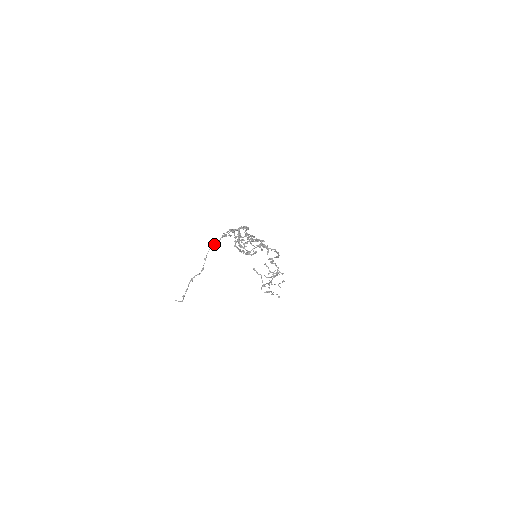
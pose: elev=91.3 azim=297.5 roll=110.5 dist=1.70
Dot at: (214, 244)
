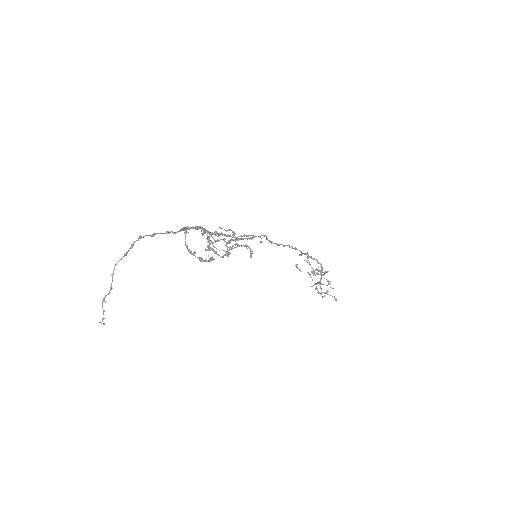
Dot at: occluded
